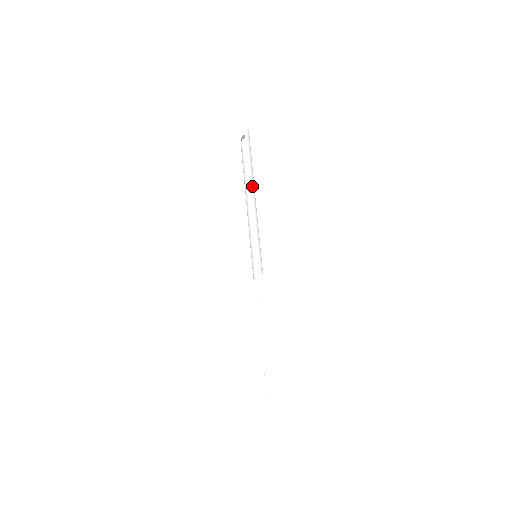
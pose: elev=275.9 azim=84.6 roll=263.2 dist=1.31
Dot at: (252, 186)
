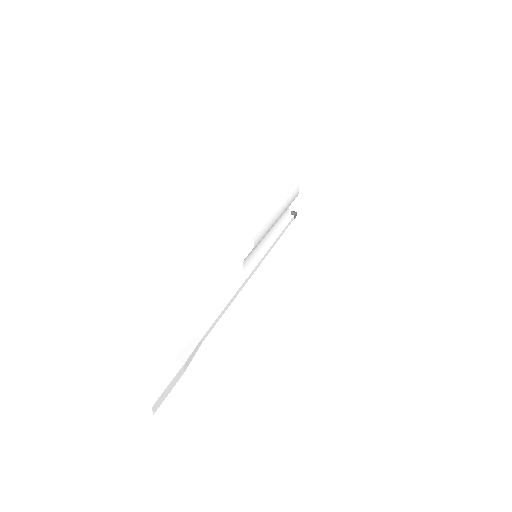
Dot at: (282, 204)
